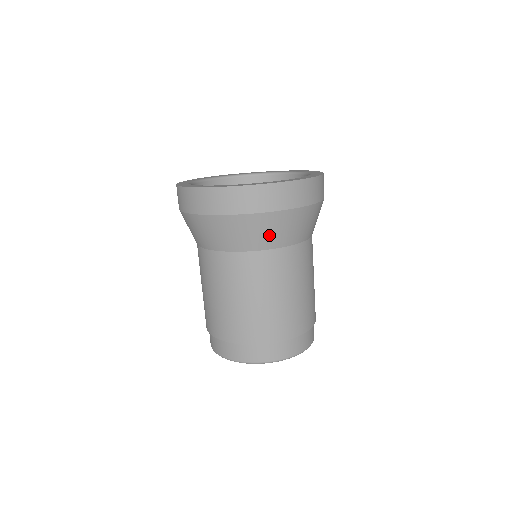
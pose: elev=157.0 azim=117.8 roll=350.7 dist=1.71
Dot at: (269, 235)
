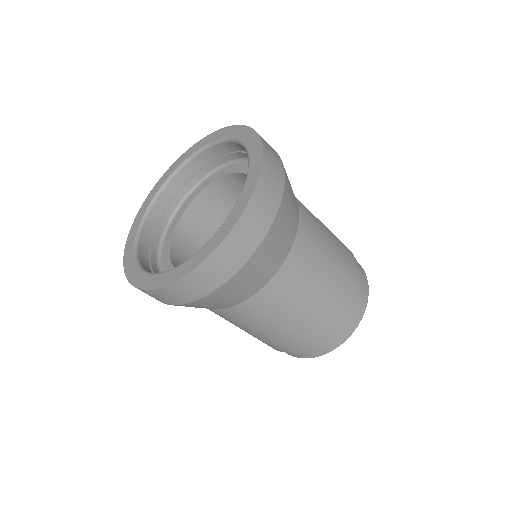
Dot at: (264, 269)
